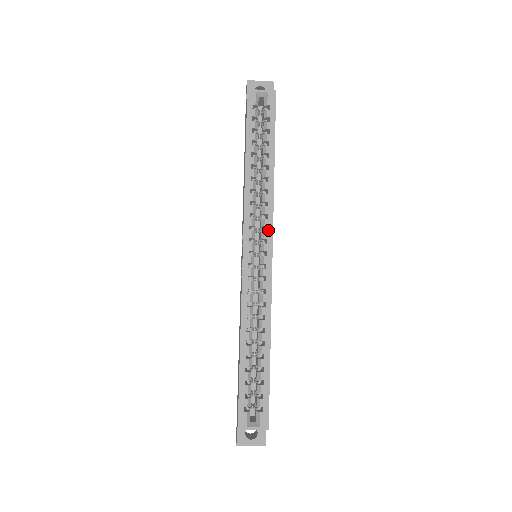
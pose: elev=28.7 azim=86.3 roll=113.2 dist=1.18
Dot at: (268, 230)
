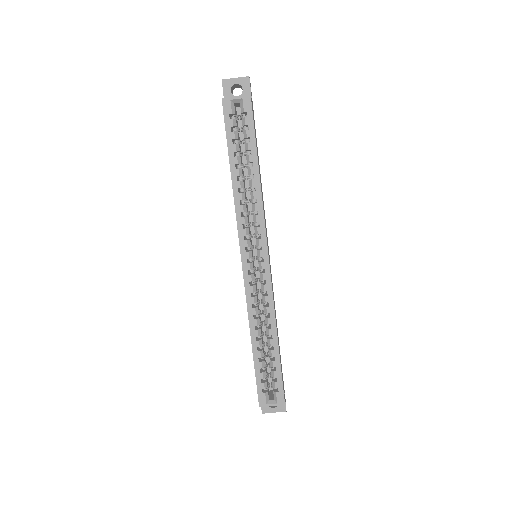
Dot at: (262, 237)
